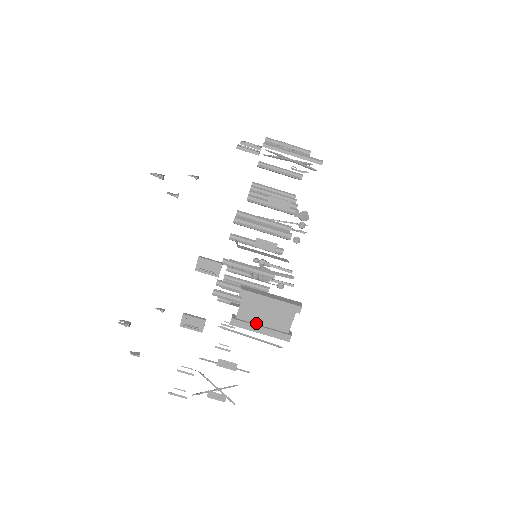
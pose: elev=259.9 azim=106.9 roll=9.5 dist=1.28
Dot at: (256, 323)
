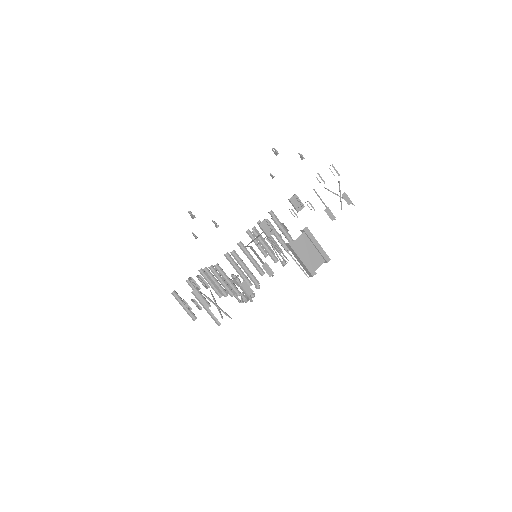
Dot at: (301, 253)
